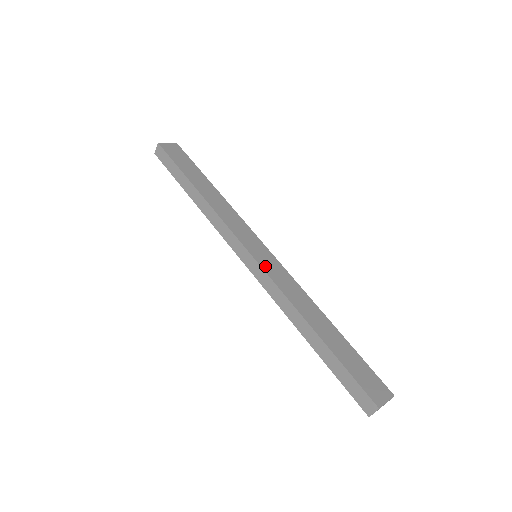
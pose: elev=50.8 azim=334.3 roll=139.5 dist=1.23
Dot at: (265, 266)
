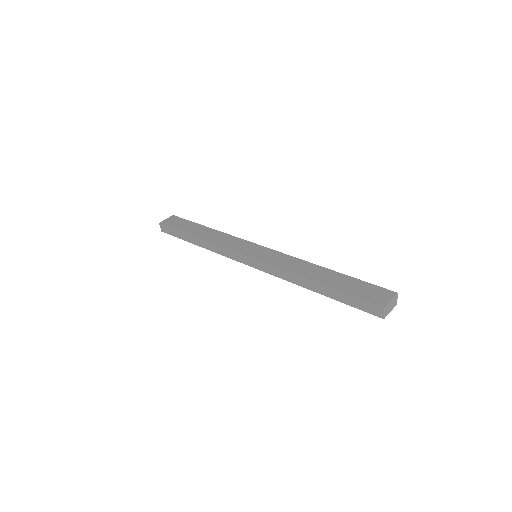
Dot at: (262, 259)
